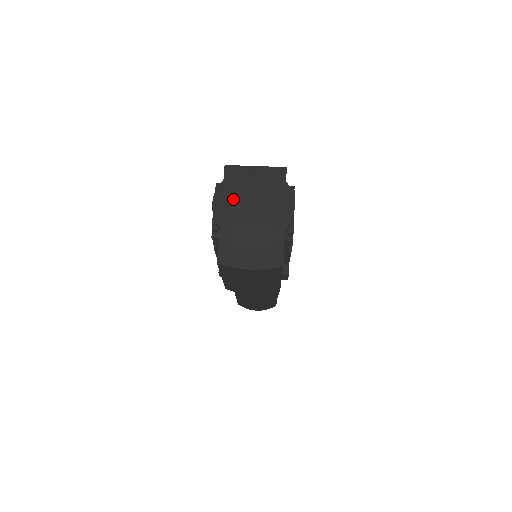
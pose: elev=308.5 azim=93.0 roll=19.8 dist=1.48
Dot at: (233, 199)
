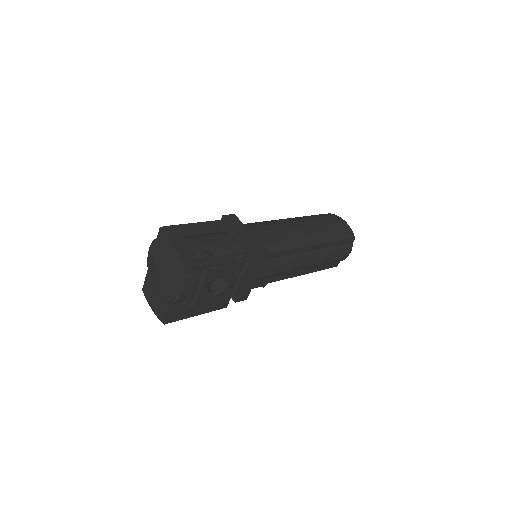
Dot at: (154, 259)
